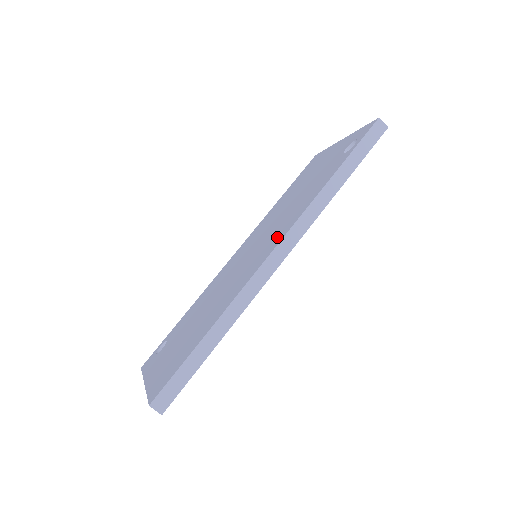
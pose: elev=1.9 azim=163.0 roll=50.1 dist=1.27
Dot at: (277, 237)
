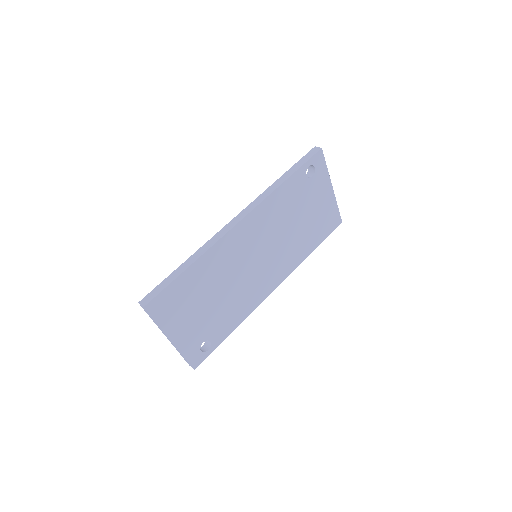
Dot at: occluded
